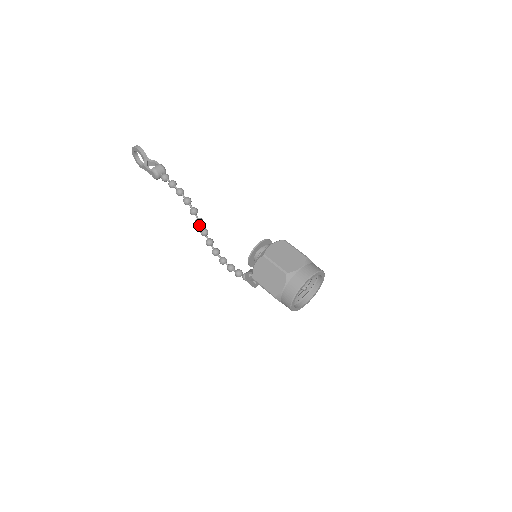
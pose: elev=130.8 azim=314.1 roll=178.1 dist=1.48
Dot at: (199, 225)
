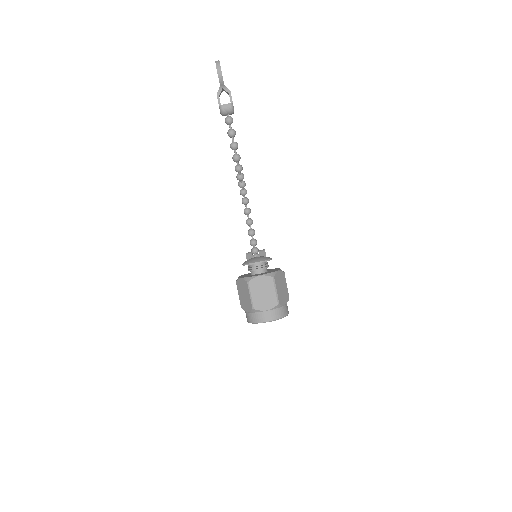
Dot at: occluded
